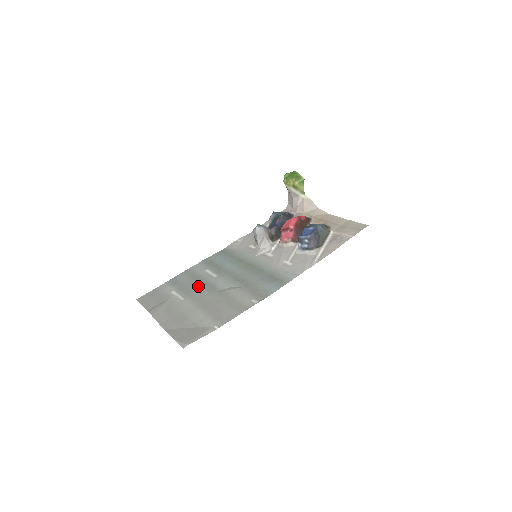
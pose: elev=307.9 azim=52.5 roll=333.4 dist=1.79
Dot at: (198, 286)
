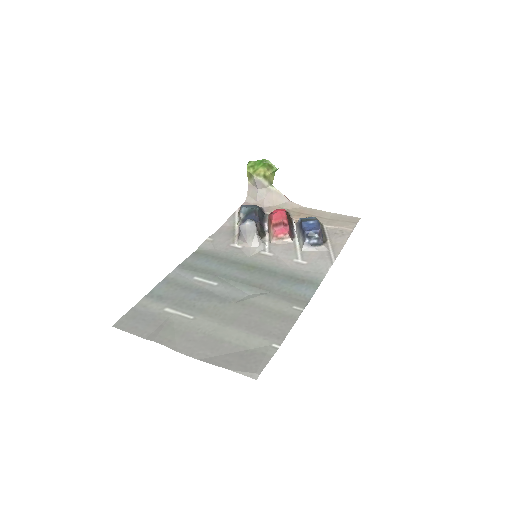
Dot at: (201, 298)
